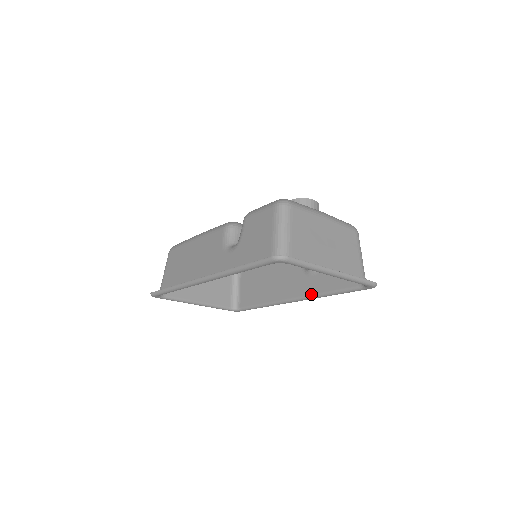
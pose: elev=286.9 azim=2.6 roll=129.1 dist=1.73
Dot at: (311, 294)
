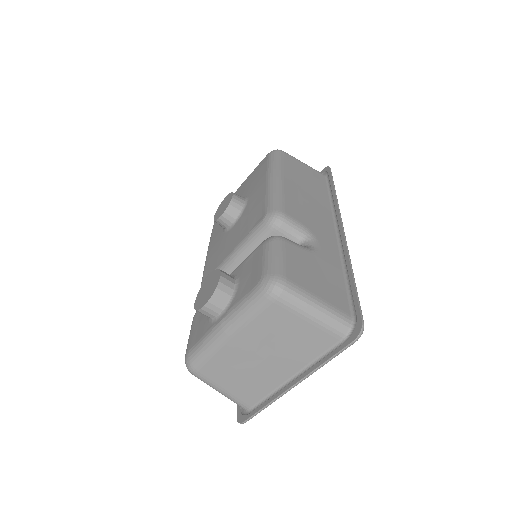
Dot at: occluded
